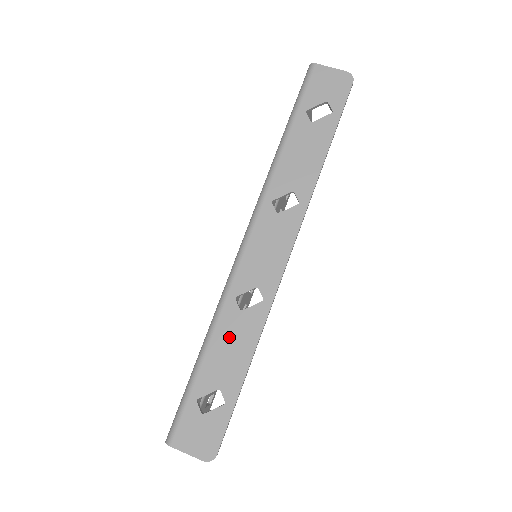
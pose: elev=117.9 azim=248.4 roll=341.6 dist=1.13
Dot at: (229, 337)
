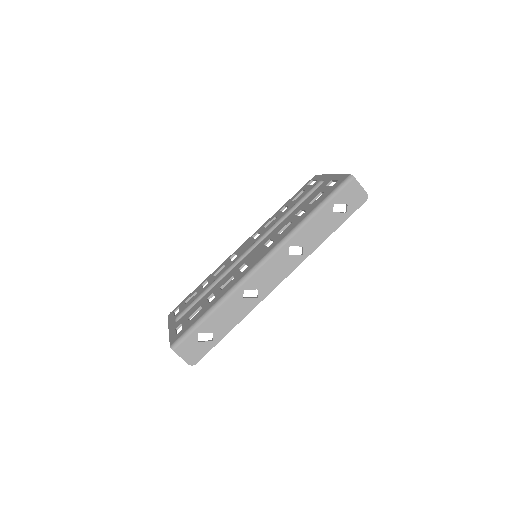
Dot at: (231, 309)
